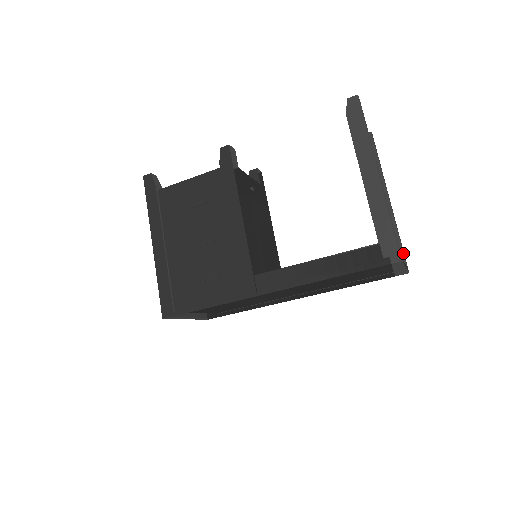
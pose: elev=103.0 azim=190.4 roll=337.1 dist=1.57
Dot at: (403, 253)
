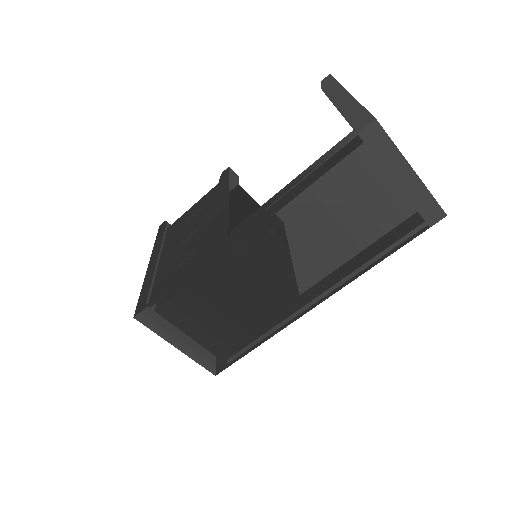
Dot at: occluded
